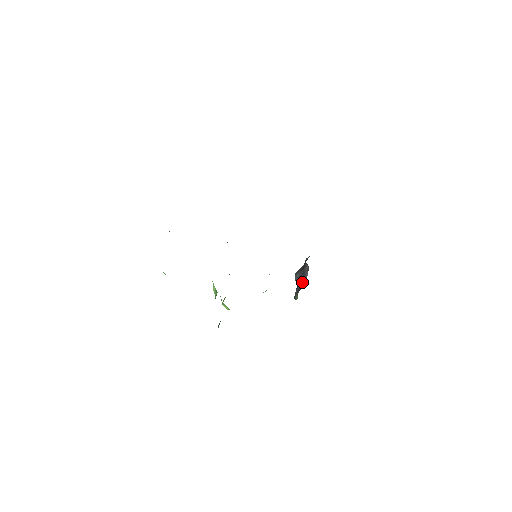
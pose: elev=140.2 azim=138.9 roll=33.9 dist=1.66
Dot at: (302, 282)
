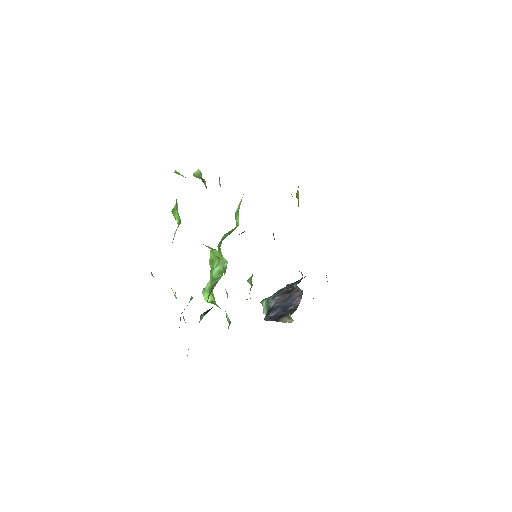
Dot at: (287, 306)
